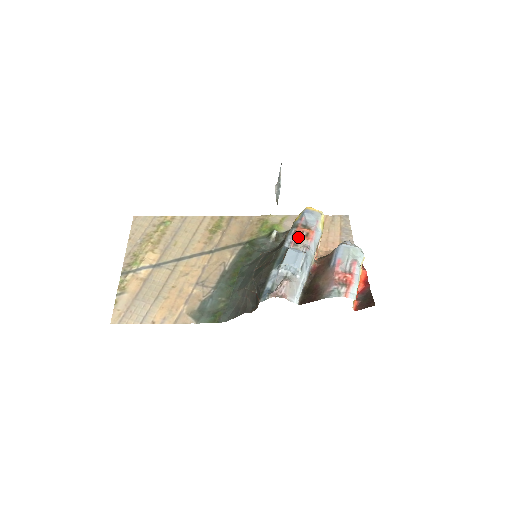
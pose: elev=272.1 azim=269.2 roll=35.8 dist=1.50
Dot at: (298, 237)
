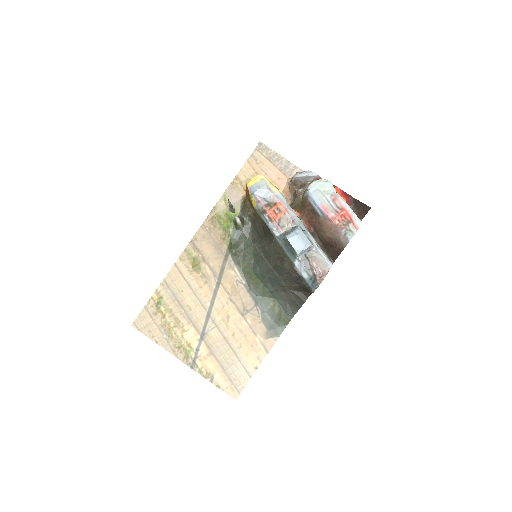
Dot at: (276, 219)
